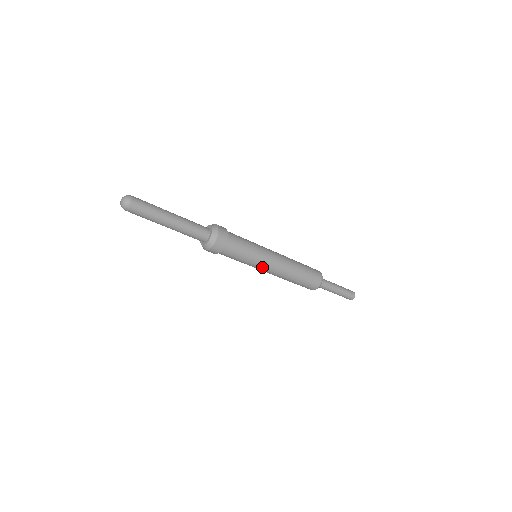
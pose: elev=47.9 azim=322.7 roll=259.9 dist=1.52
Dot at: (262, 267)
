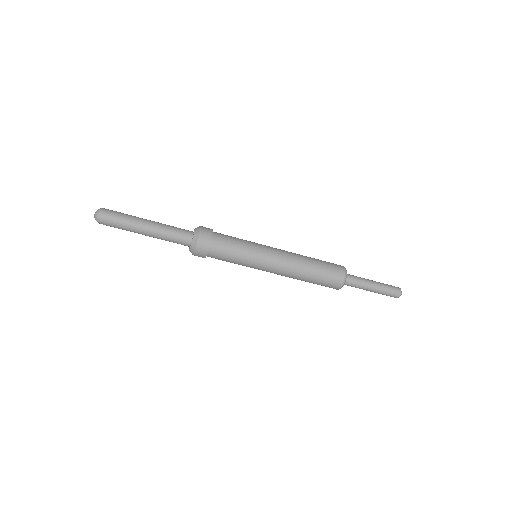
Dot at: (266, 257)
